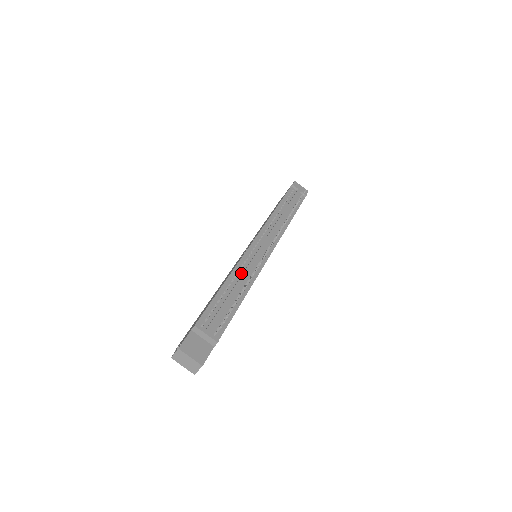
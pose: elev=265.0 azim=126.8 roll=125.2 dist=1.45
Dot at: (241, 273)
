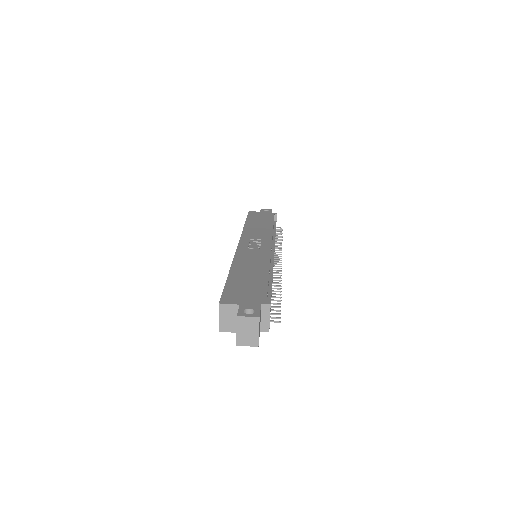
Dot at: (270, 271)
